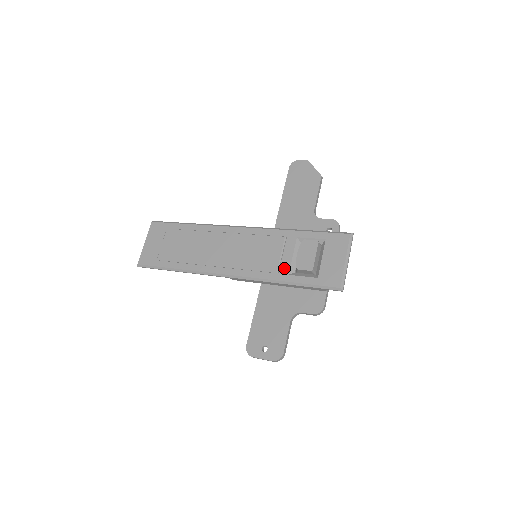
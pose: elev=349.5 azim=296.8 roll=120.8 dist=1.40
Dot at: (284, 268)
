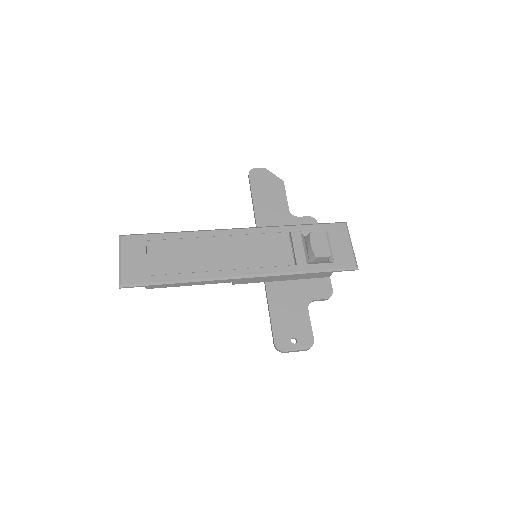
Dot at: (300, 259)
